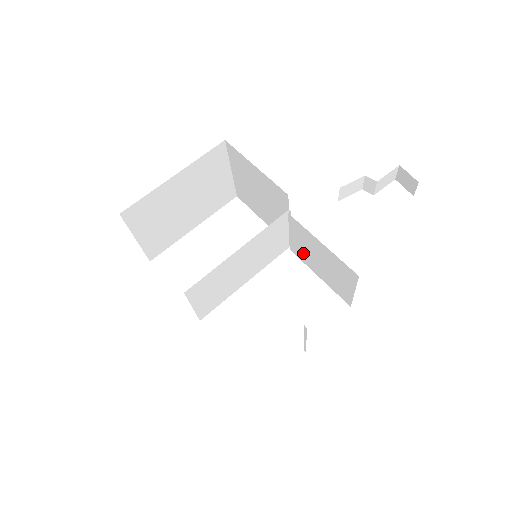
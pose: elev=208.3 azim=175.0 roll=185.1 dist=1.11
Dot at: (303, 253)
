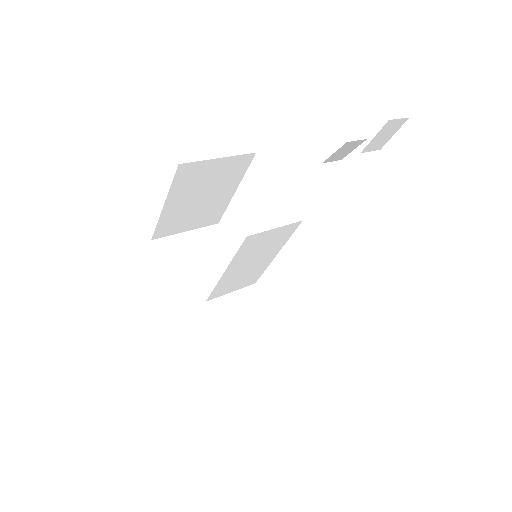
Dot at: occluded
